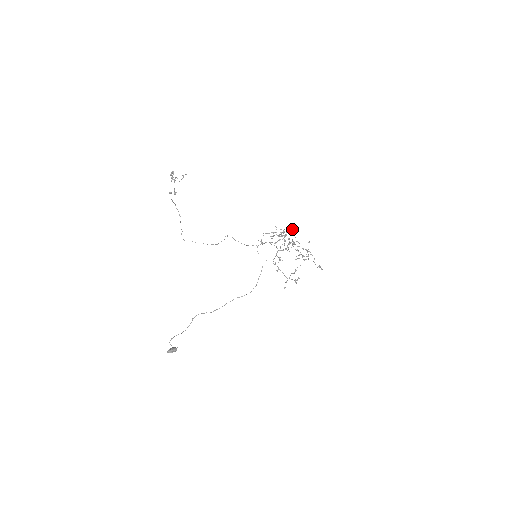
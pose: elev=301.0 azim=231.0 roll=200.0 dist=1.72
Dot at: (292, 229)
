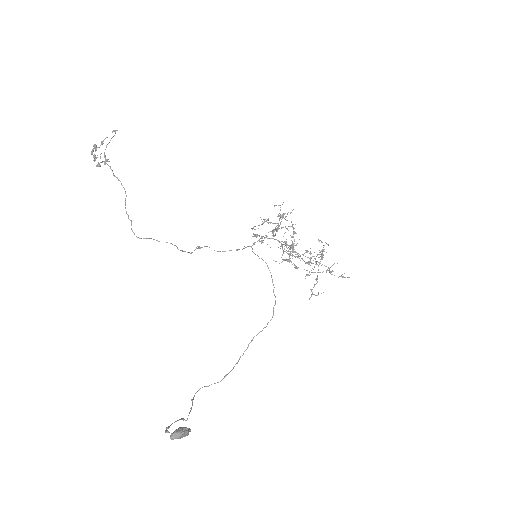
Dot at: occluded
